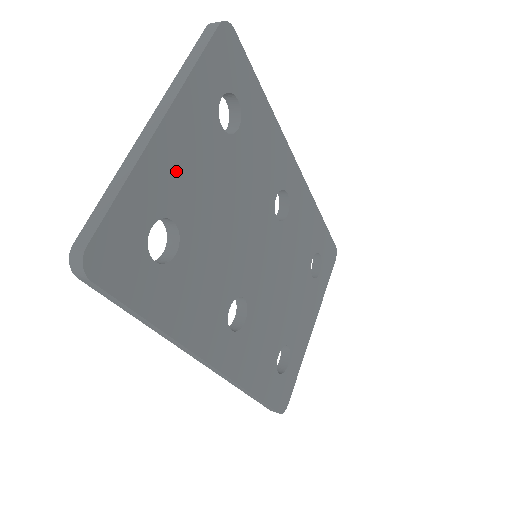
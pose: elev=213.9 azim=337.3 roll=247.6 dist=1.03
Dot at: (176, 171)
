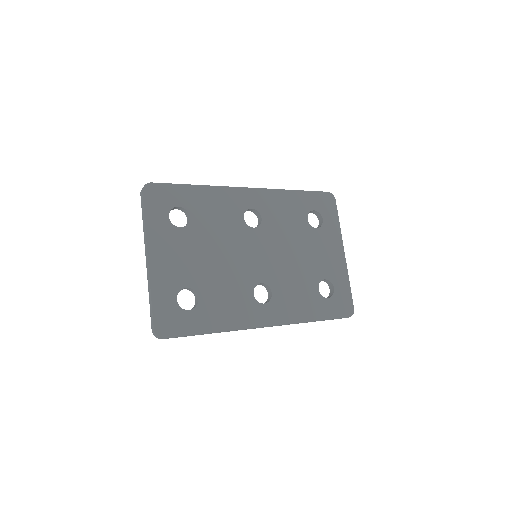
Dot at: (171, 269)
